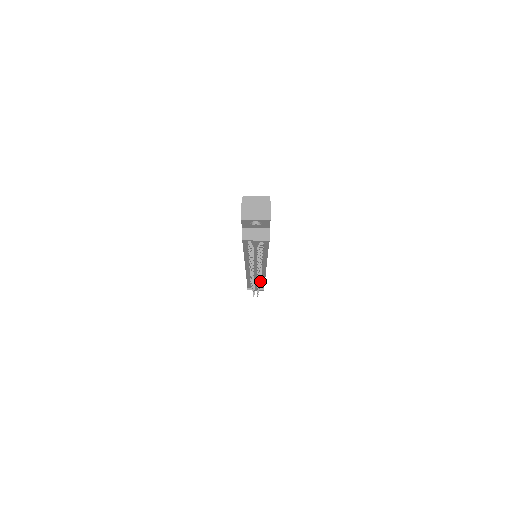
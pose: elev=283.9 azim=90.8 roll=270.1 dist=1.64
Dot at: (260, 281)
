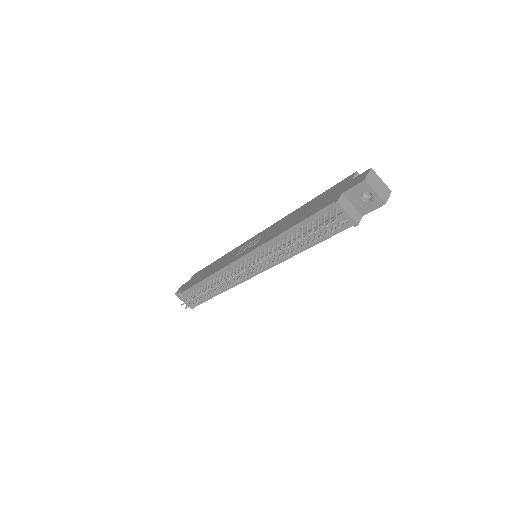
Dot at: occluded
